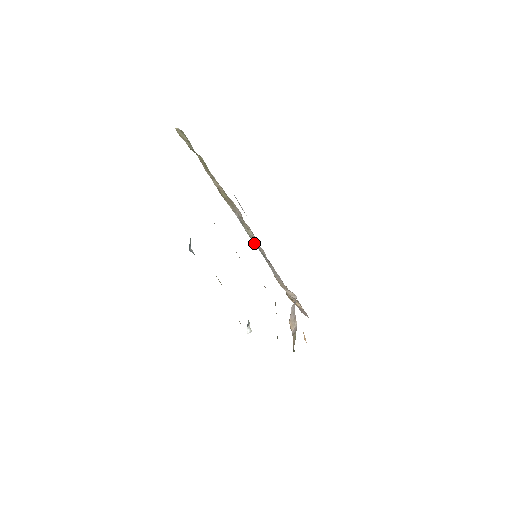
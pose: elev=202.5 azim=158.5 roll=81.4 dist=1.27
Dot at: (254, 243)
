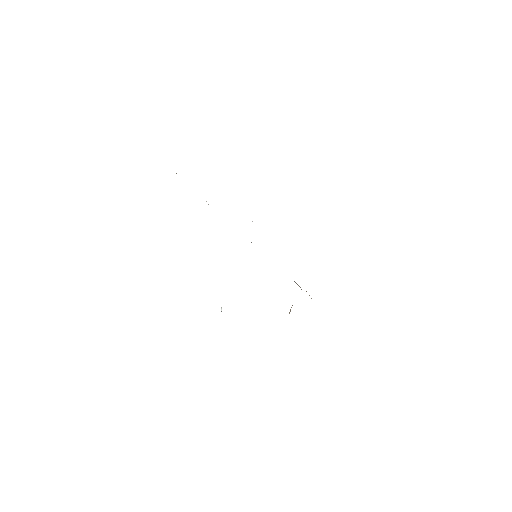
Dot at: occluded
